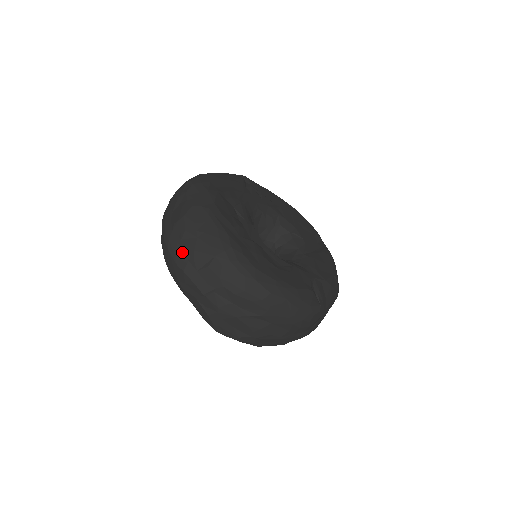
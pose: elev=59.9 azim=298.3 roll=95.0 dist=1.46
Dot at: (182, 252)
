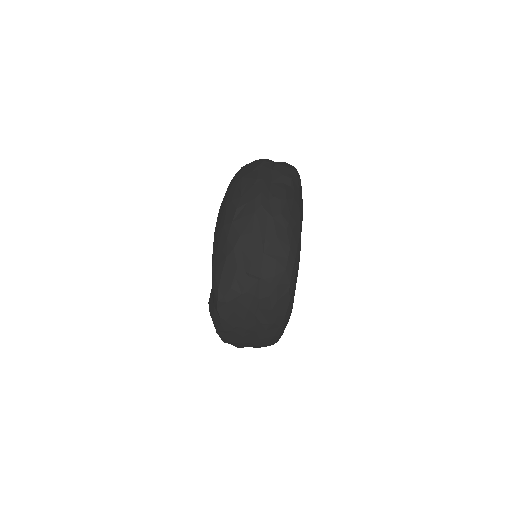
Dot at: (265, 227)
